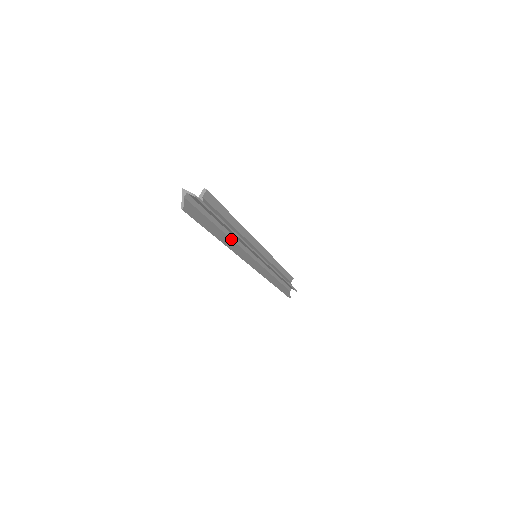
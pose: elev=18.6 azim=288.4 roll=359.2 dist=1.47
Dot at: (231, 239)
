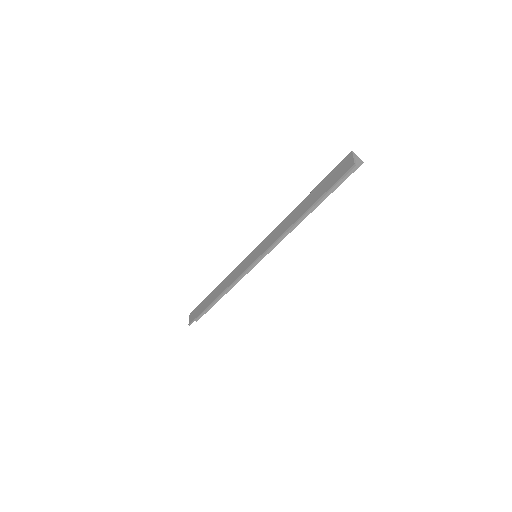
Dot at: (288, 223)
